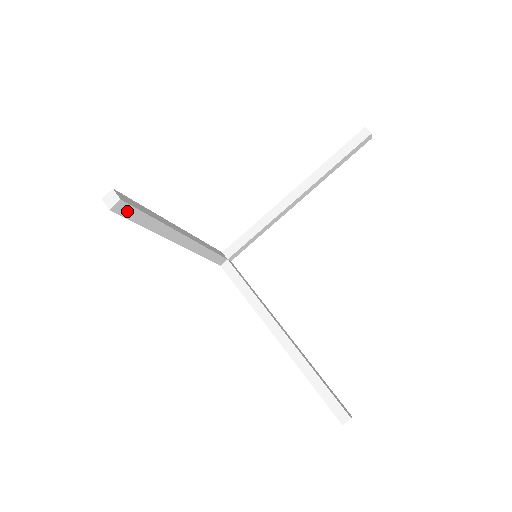
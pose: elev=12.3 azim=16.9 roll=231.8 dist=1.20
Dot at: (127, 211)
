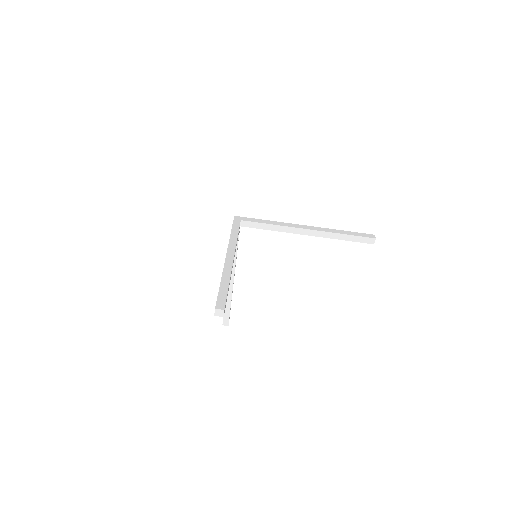
Dot at: occluded
